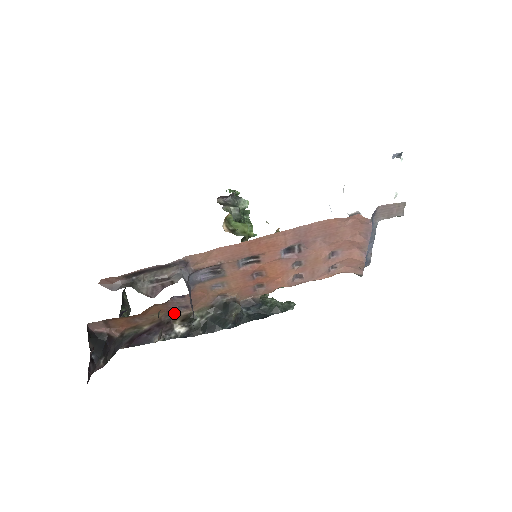
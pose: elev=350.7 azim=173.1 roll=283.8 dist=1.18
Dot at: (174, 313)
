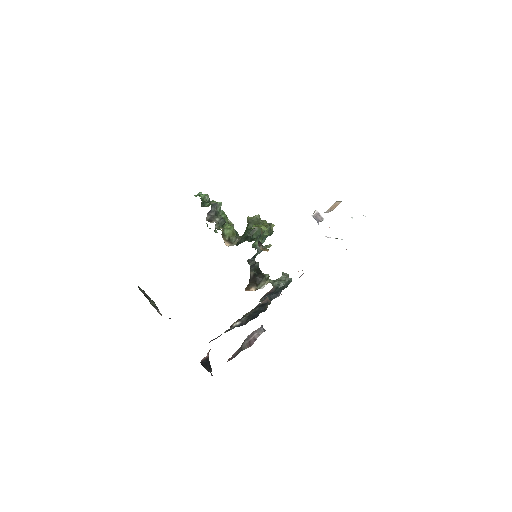
Dot at: occluded
